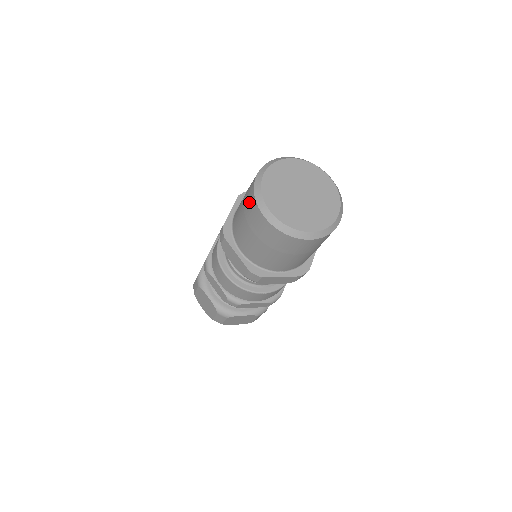
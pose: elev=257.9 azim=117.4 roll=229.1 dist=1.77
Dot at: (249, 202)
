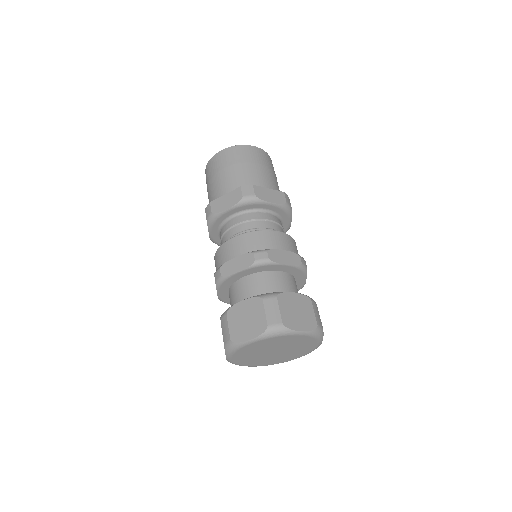
Dot at: (209, 170)
